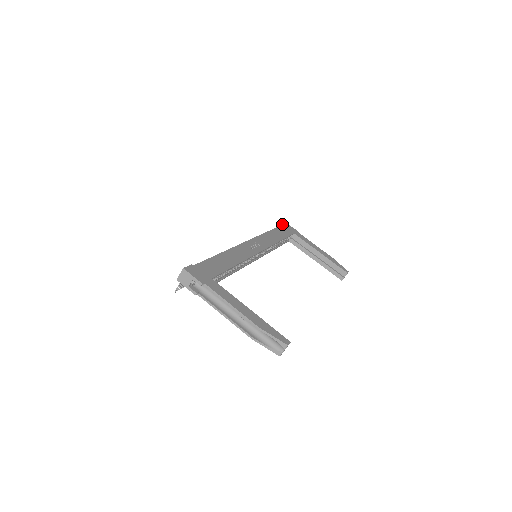
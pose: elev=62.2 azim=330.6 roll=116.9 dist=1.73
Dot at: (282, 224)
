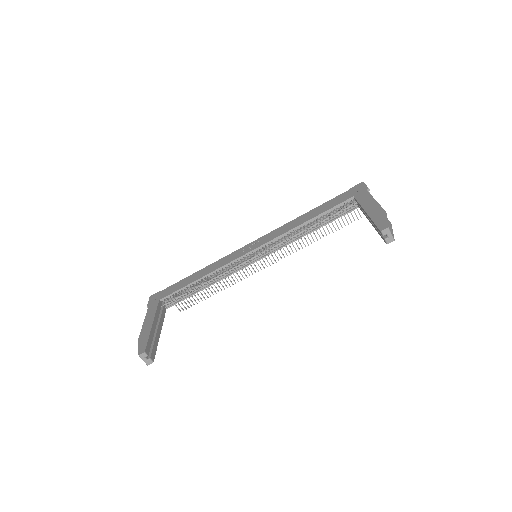
Dot at: (350, 189)
